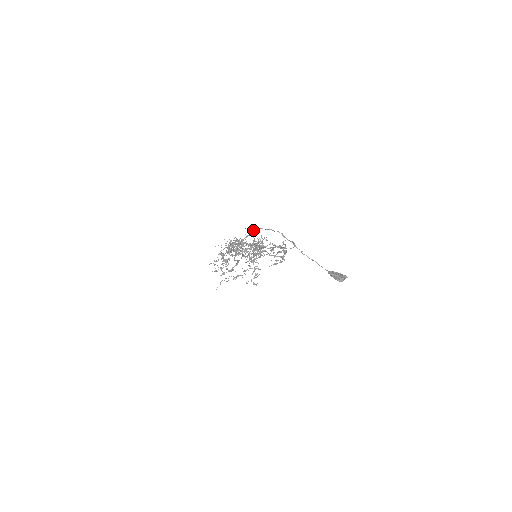
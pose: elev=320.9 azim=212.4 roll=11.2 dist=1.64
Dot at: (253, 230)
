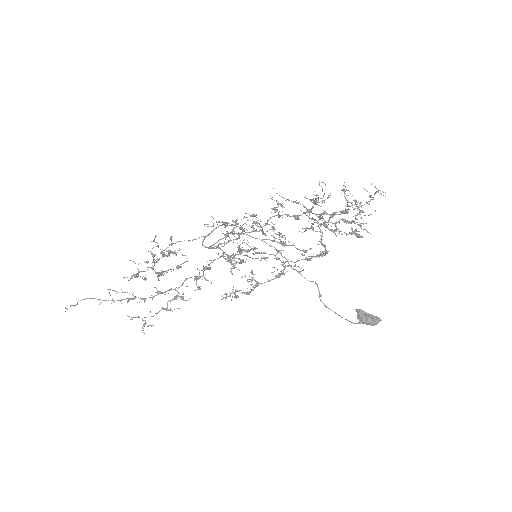
Dot at: occluded
